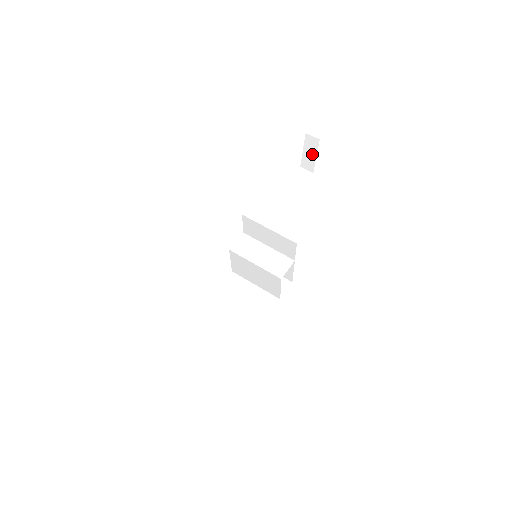
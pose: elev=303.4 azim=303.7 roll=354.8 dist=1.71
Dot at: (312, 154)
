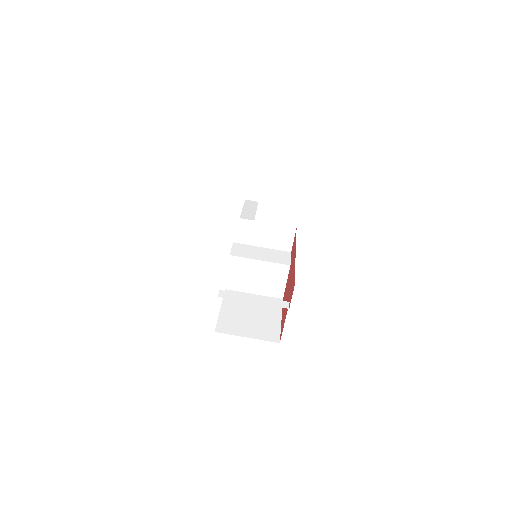
Dot at: (257, 183)
